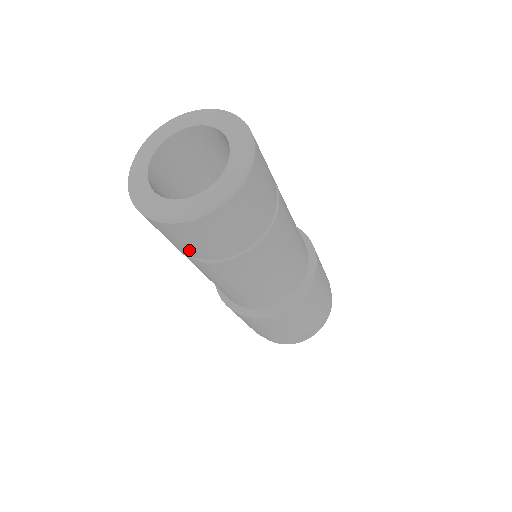
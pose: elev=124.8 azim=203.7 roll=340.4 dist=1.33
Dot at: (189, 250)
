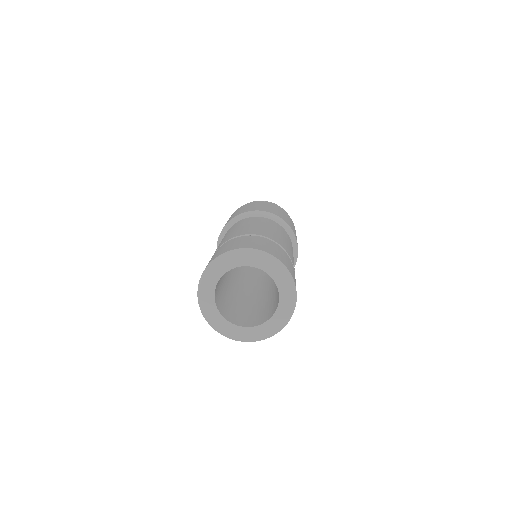
Dot at: occluded
